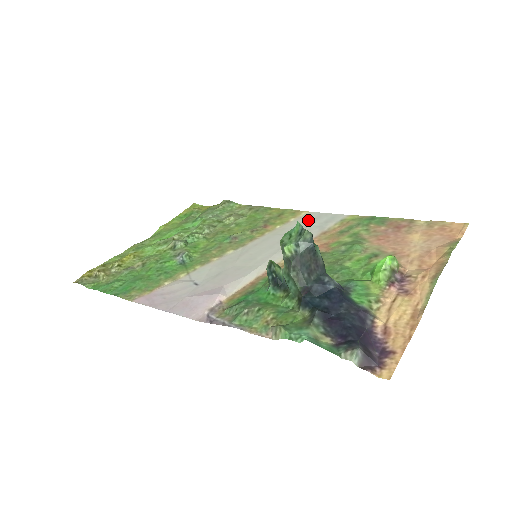
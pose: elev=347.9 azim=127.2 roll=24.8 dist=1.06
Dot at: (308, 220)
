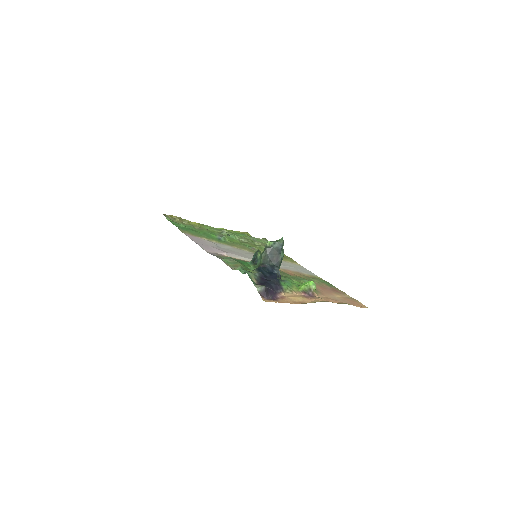
Dot at: (297, 266)
